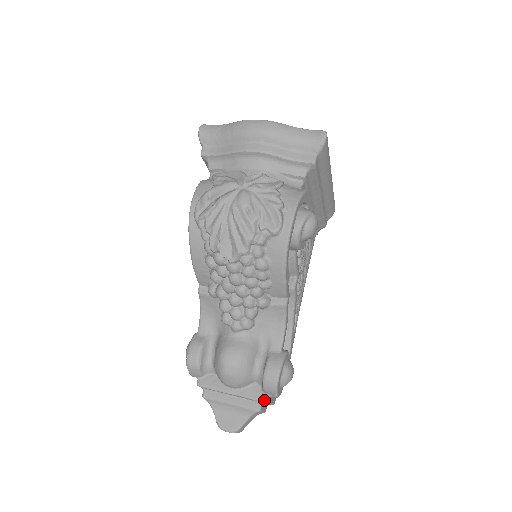
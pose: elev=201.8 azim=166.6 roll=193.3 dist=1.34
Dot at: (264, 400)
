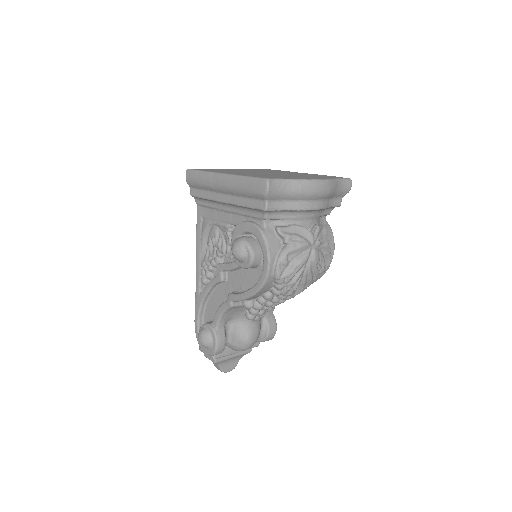
Dot at: occluded
